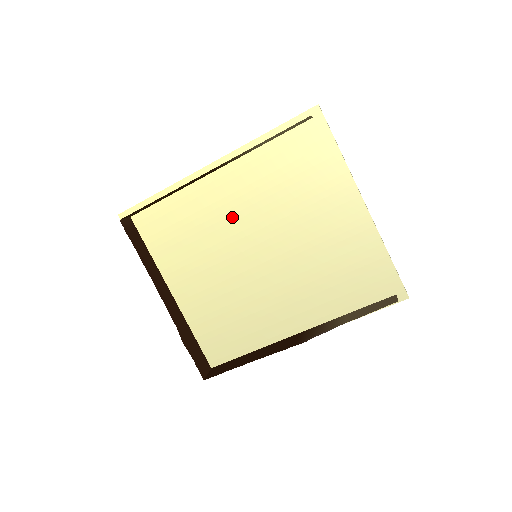
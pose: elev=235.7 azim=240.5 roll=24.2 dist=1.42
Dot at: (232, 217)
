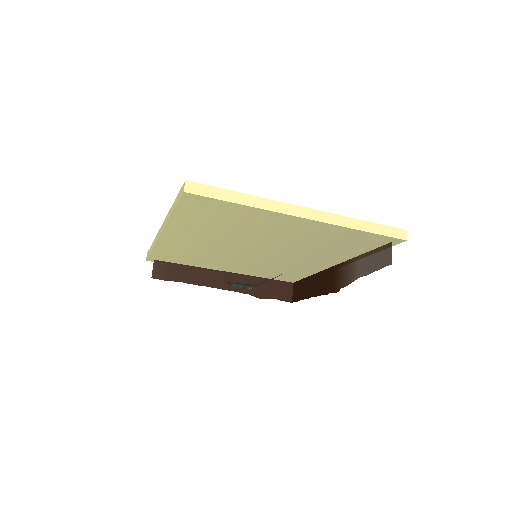
Dot at: (214, 246)
